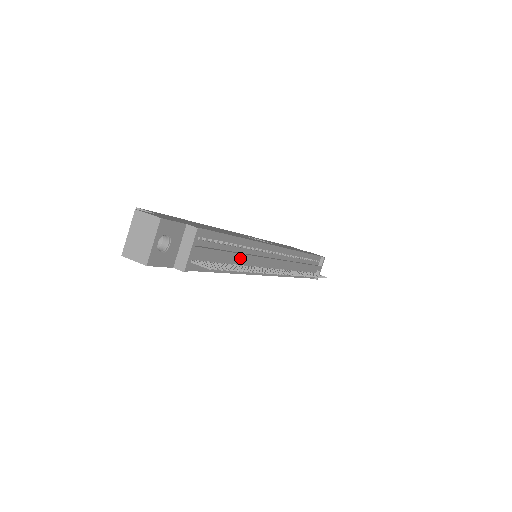
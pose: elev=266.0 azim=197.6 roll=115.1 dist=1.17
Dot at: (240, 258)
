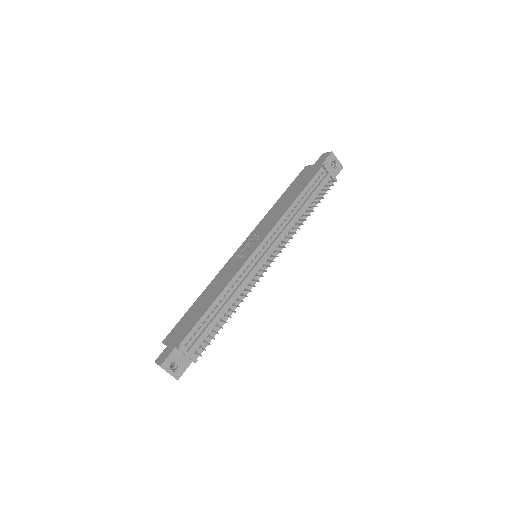
Dot at: (226, 307)
